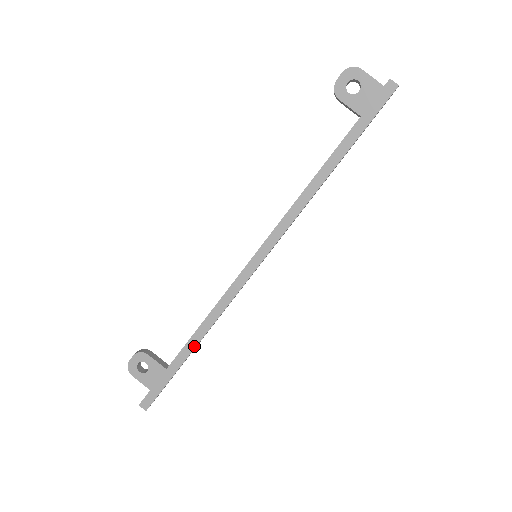
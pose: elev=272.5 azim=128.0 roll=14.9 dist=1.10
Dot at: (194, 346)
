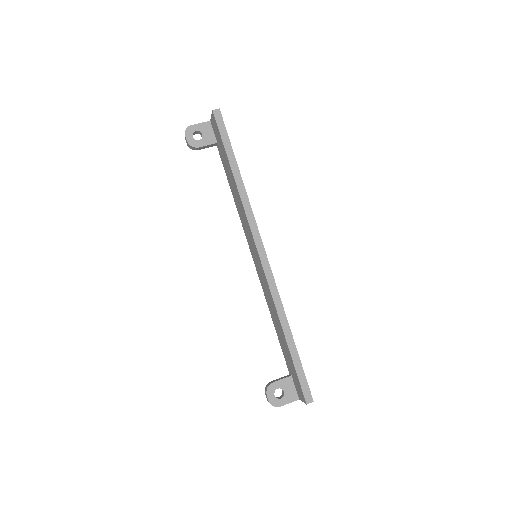
Dot at: (290, 332)
